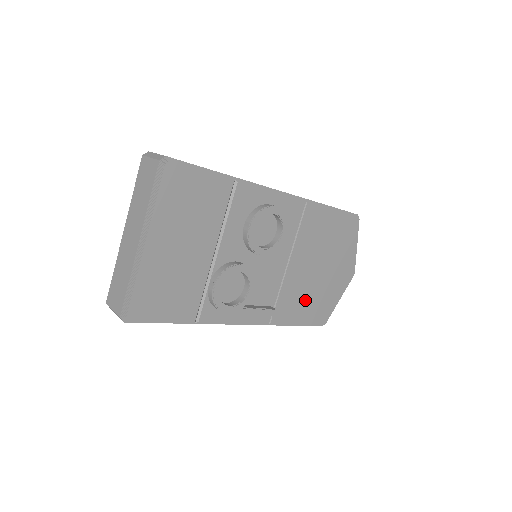
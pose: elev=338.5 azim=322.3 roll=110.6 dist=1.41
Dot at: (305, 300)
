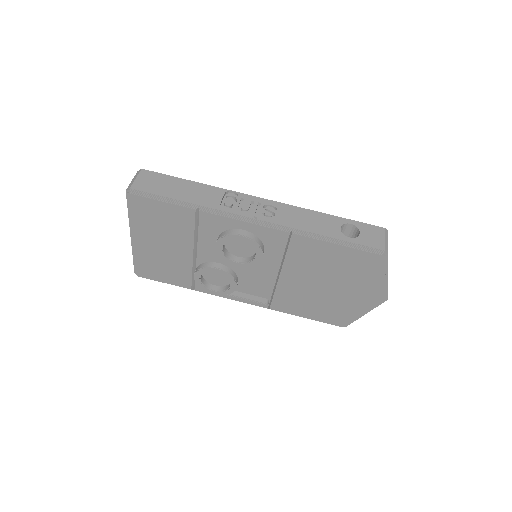
Dot at: (310, 304)
